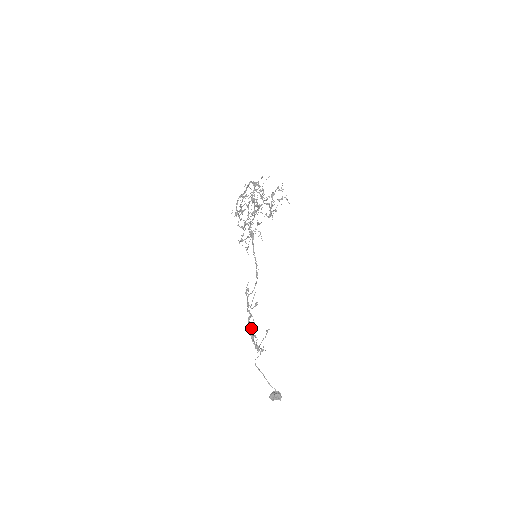
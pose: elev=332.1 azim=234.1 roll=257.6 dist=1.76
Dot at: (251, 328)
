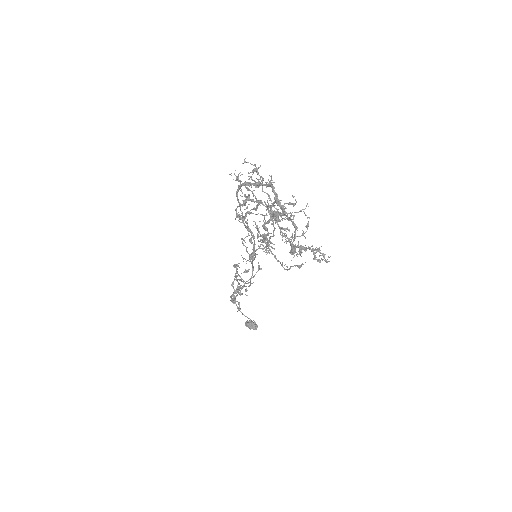
Dot at: (236, 277)
